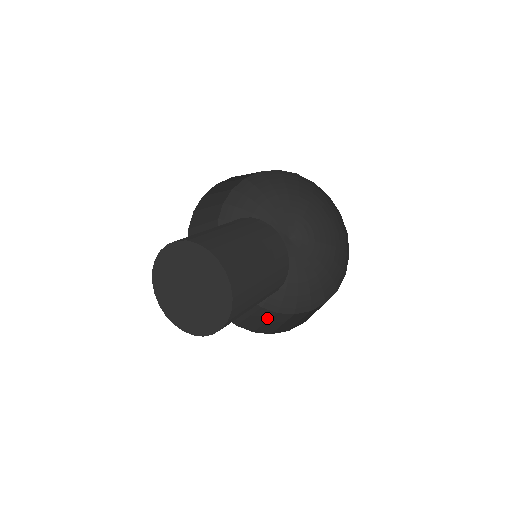
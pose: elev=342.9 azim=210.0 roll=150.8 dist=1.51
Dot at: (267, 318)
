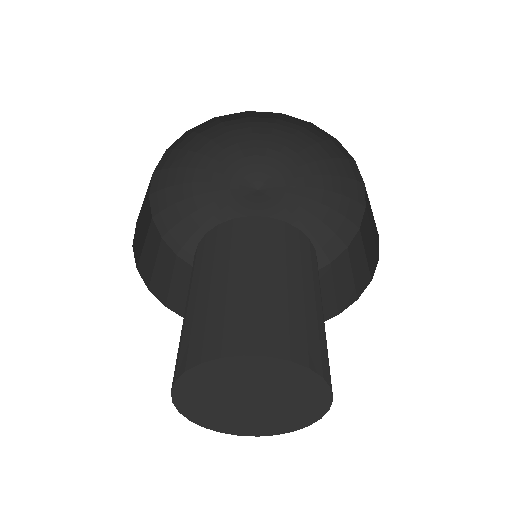
Dot at: occluded
